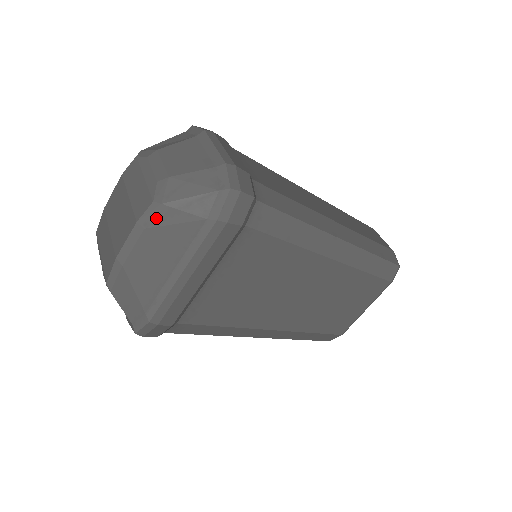
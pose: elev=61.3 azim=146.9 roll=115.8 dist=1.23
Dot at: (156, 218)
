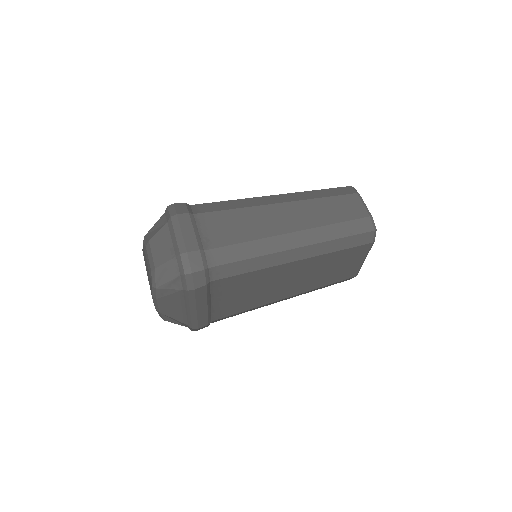
Dot at: (158, 294)
